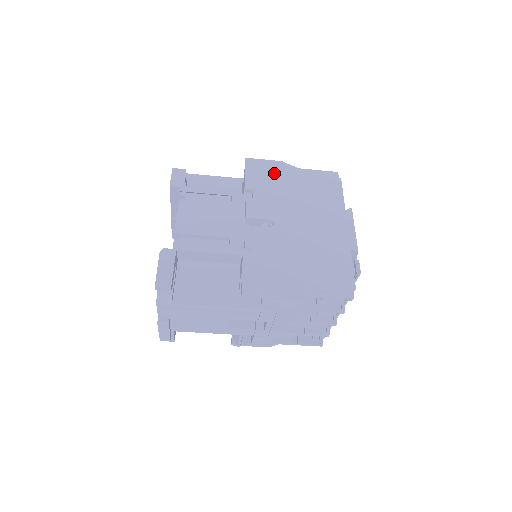
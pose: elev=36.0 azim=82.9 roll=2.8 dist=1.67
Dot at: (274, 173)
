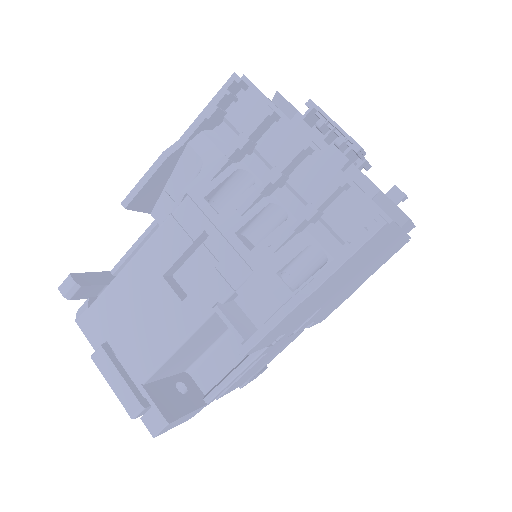
Dot at: occluded
